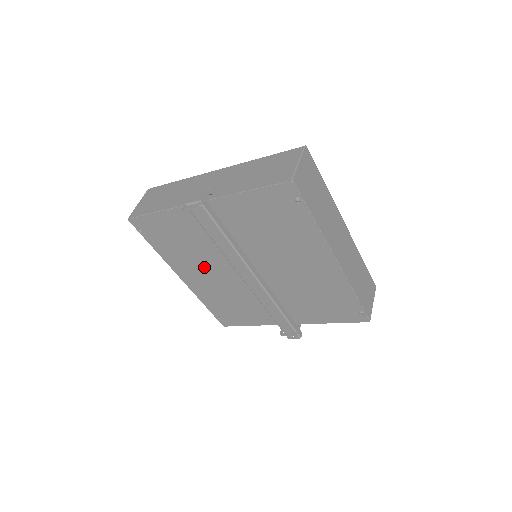
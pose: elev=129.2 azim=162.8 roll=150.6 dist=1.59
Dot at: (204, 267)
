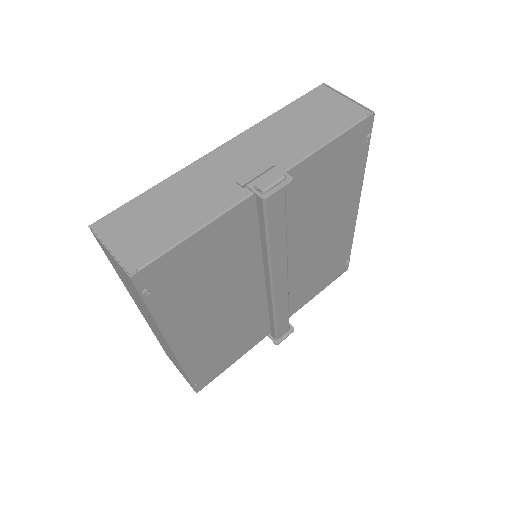
Dot at: (218, 303)
